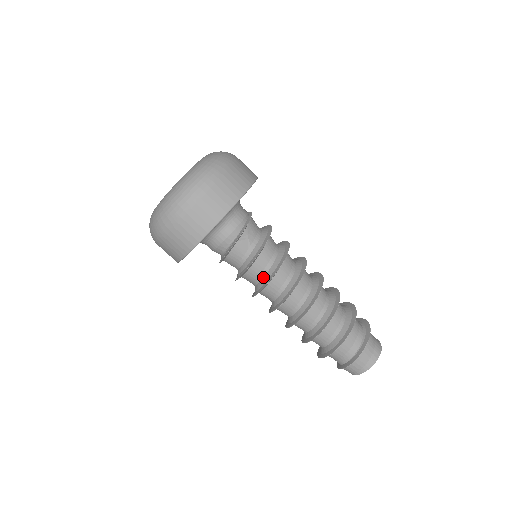
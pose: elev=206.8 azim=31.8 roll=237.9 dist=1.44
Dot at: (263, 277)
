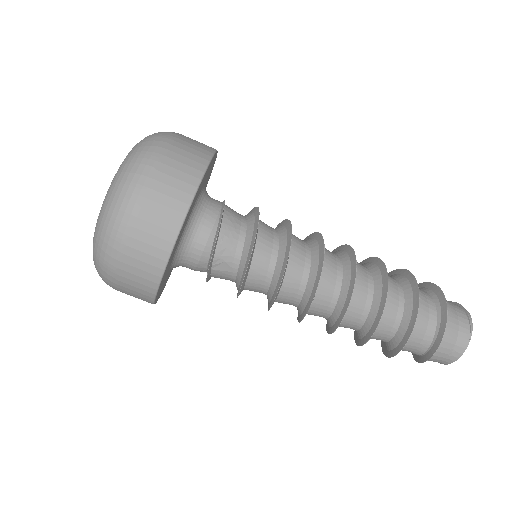
Dot at: (266, 294)
